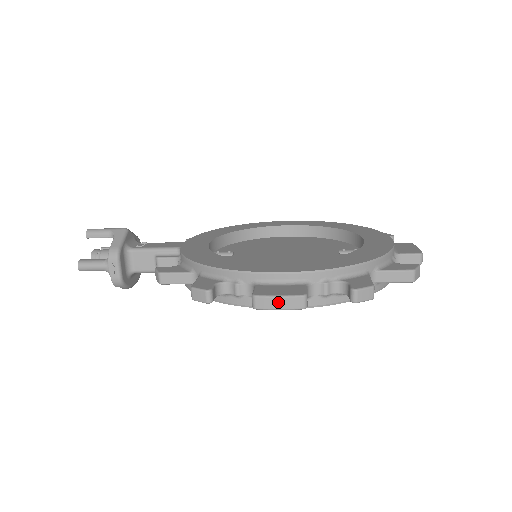
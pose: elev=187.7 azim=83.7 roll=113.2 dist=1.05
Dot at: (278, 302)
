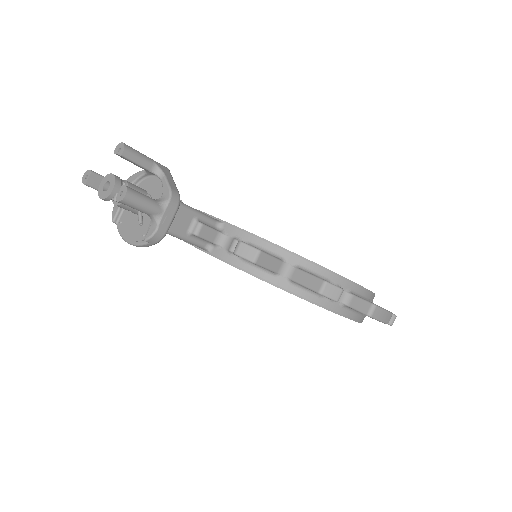
Dot at: (384, 315)
